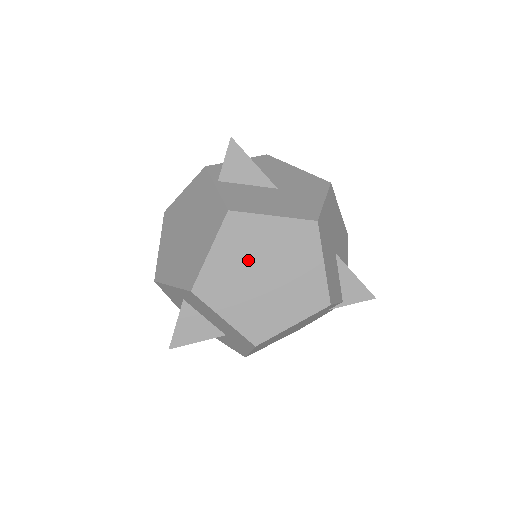
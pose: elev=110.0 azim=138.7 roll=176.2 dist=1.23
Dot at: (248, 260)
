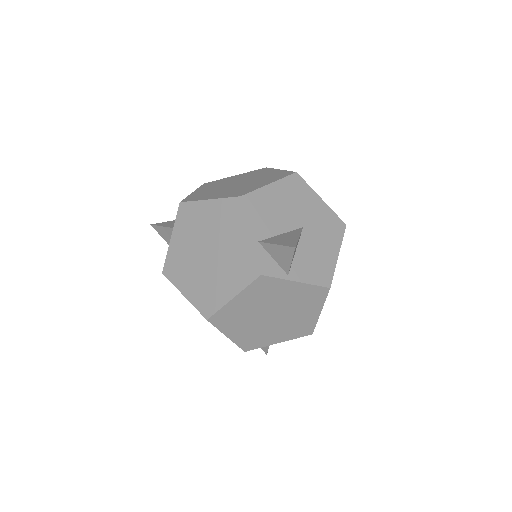
Dot at: occluded
